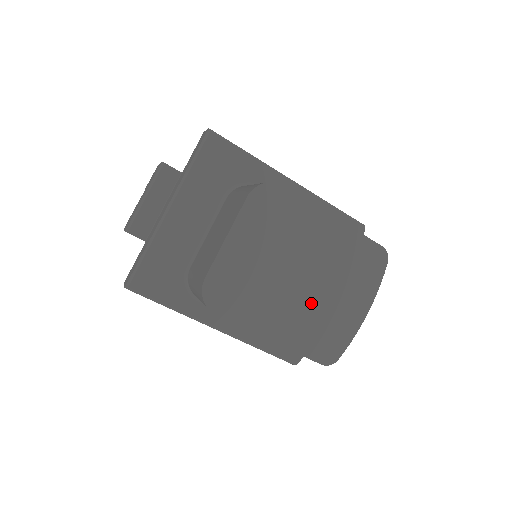
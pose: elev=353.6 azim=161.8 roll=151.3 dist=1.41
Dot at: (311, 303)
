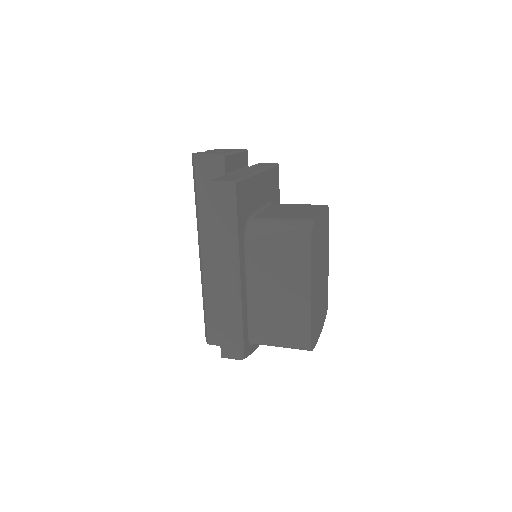
Dot at: (318, 296)
